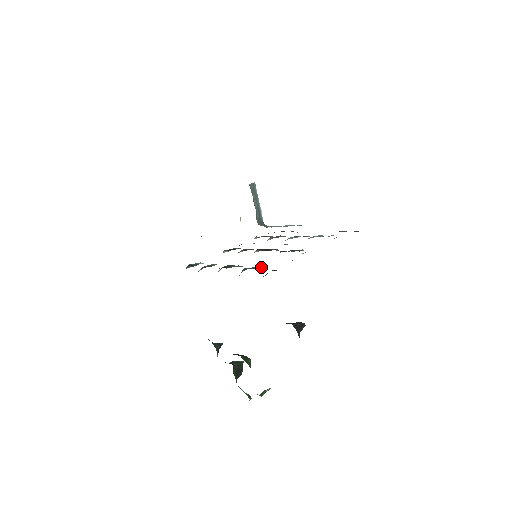
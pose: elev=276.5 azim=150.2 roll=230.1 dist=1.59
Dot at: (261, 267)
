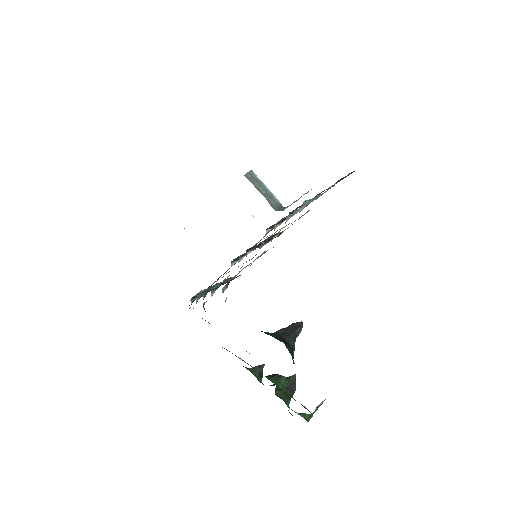
Dot at: (232, 277)
